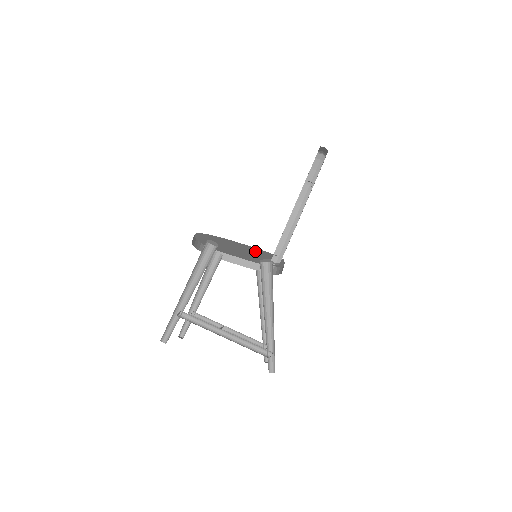
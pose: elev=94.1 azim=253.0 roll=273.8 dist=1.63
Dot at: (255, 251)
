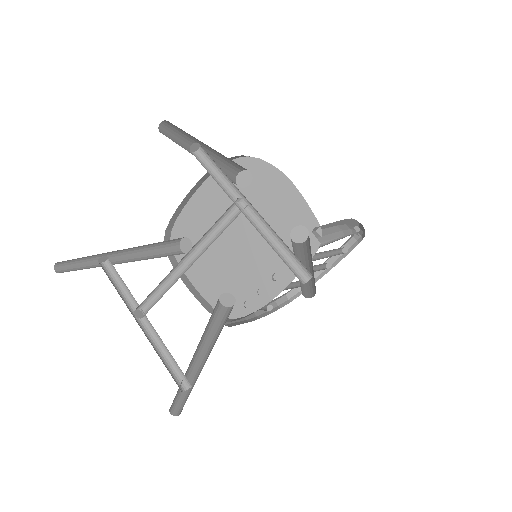
Dot at: (285, 224)
